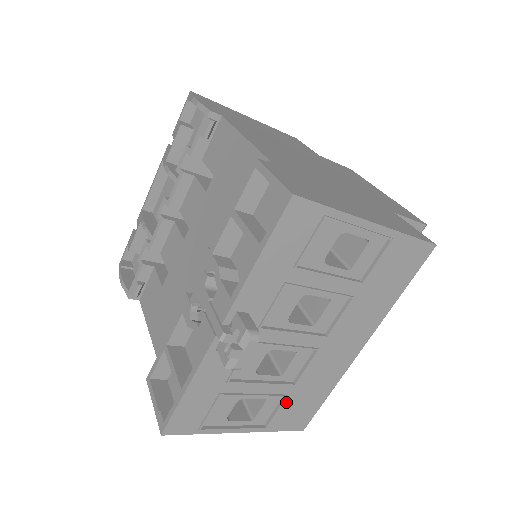
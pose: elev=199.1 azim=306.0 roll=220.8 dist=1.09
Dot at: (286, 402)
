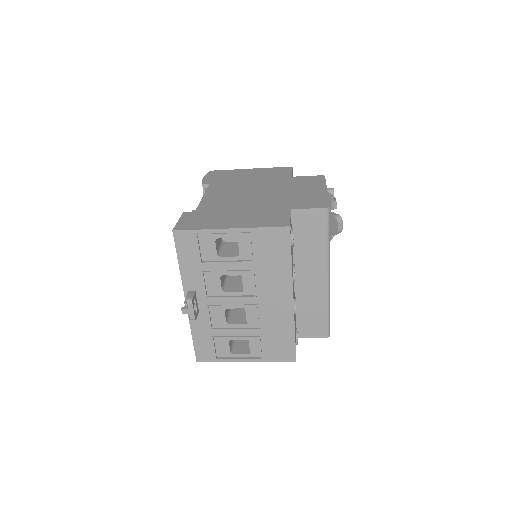
Dot at: (264, 341)
